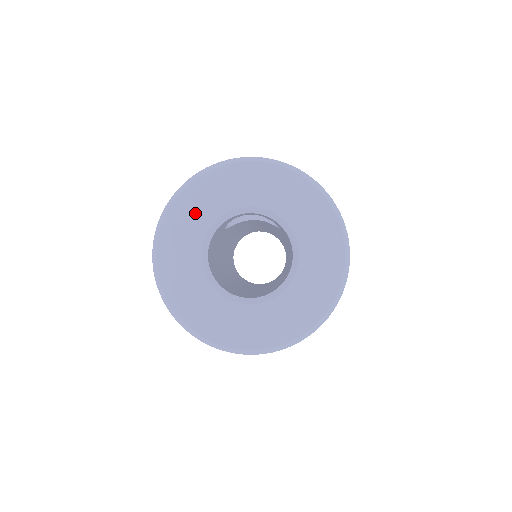
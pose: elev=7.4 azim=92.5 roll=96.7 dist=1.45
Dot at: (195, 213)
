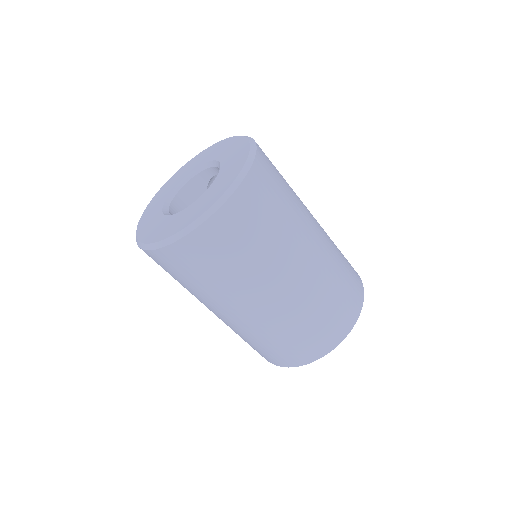
Dot at: (181, 174)
